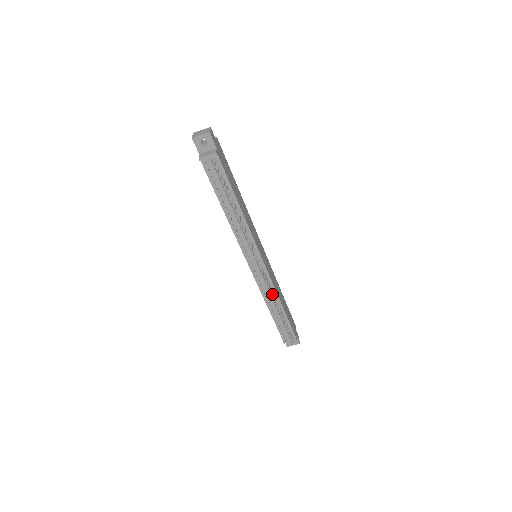
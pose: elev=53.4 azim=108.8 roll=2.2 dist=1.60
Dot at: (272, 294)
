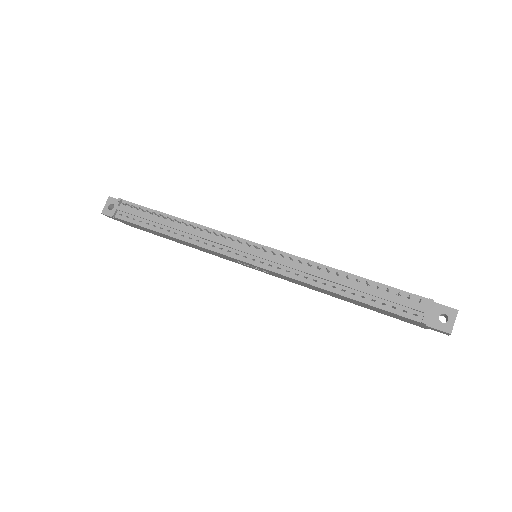
Dot at: (313, 270)
